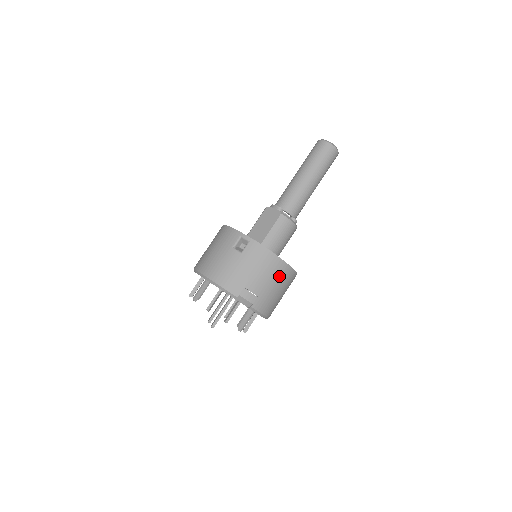
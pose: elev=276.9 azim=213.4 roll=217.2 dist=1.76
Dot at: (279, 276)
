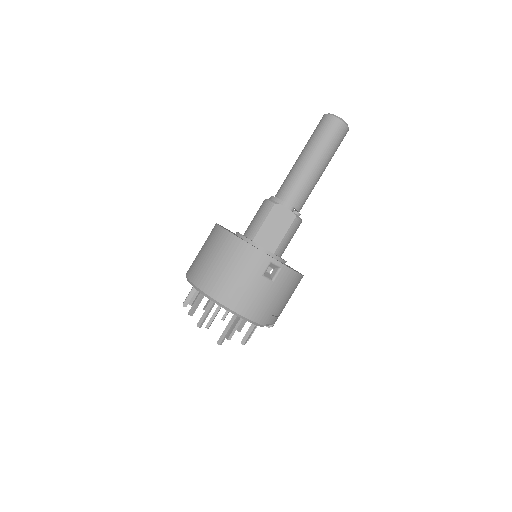
Dot at: occluded
